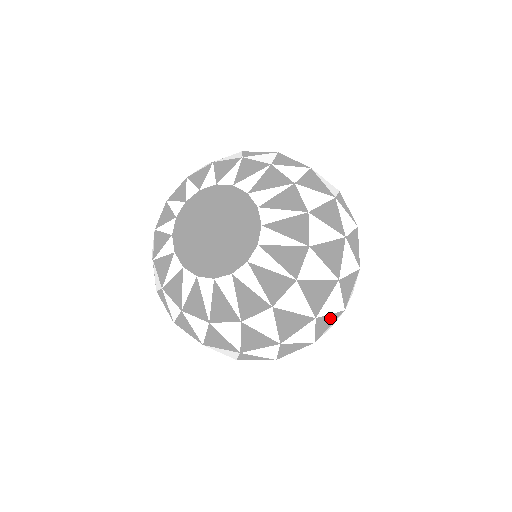
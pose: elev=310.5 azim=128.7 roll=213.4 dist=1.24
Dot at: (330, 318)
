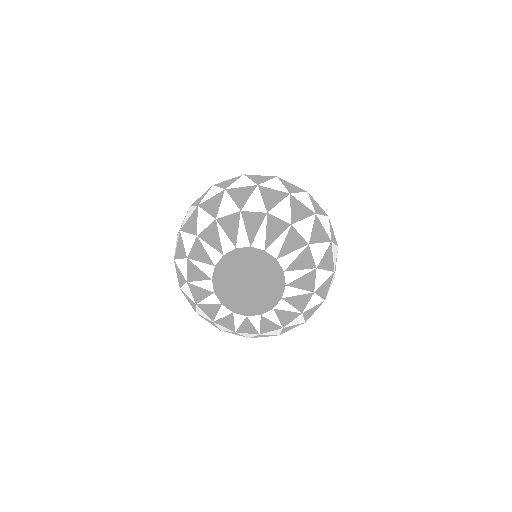
Dot at: occluded
